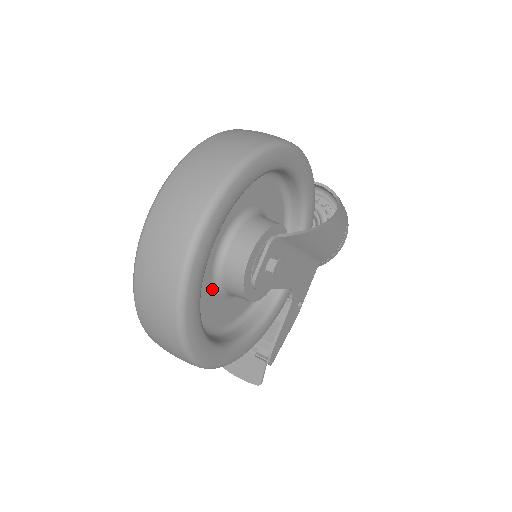
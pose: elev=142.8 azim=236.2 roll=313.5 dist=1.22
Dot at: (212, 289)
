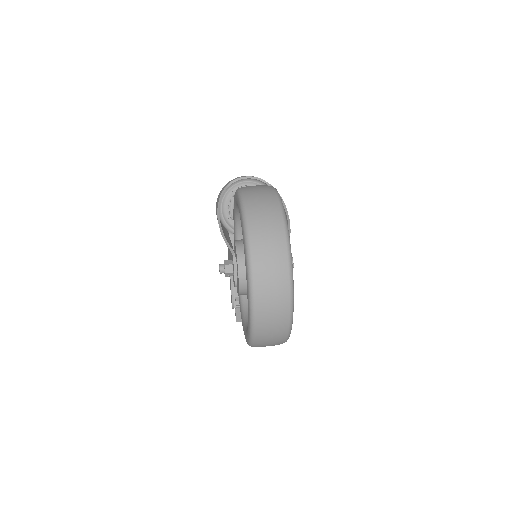
Dot at: occluded
